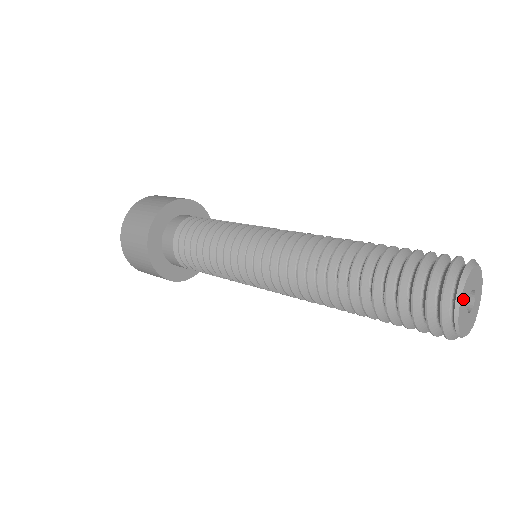
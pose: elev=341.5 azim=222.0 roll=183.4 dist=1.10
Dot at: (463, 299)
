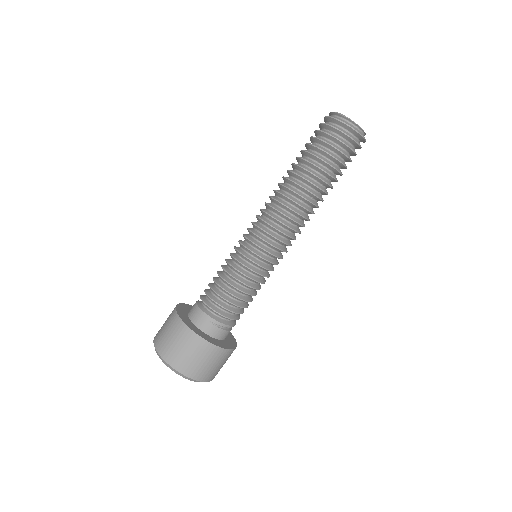
Dot at: occluded
